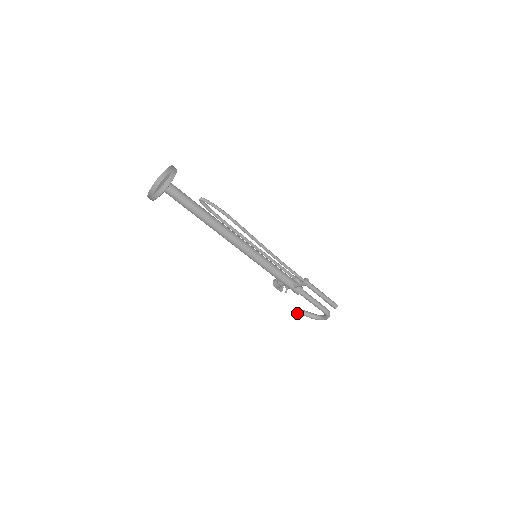
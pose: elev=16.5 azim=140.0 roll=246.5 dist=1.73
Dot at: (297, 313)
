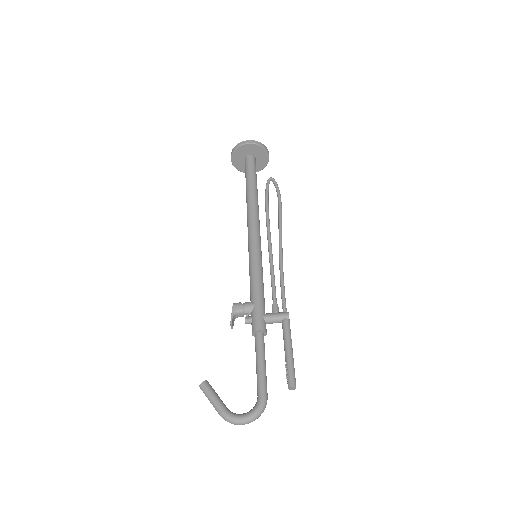
Dot at: (205, 386)
